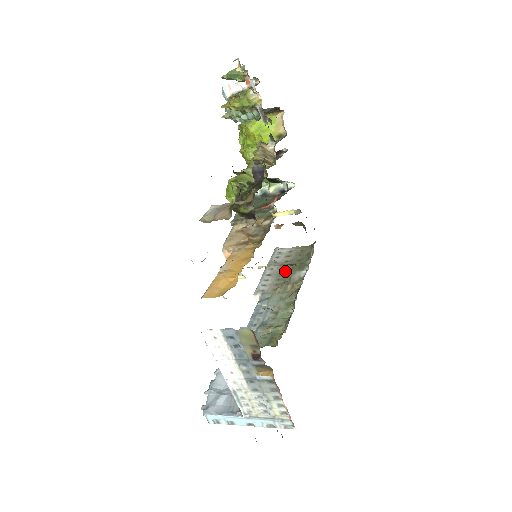
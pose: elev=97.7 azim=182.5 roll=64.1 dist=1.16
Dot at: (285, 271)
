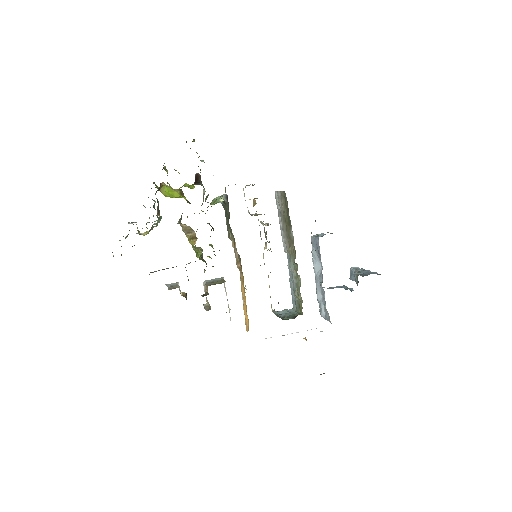
Dot at: (286, 227)
